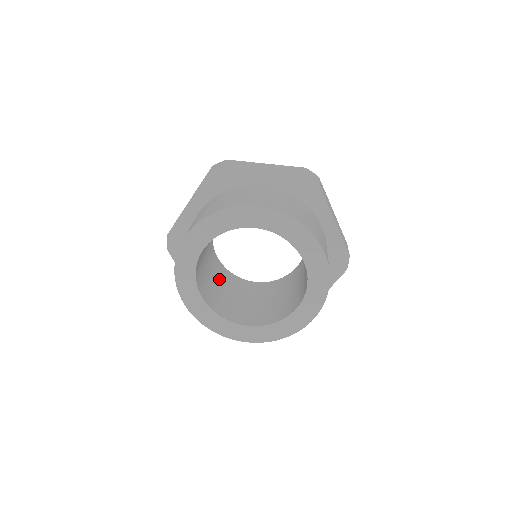
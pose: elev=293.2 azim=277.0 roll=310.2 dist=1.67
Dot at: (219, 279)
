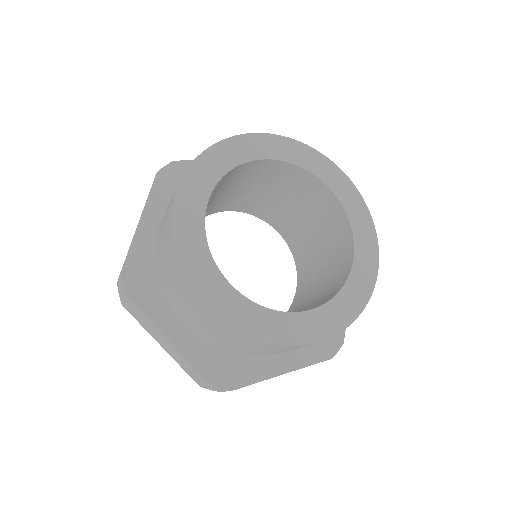
Dot at: occluded
